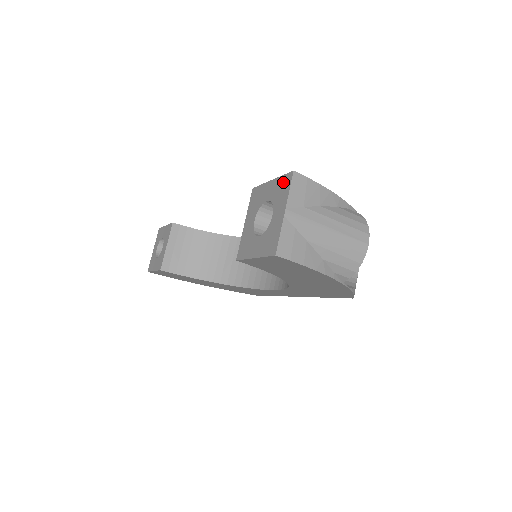
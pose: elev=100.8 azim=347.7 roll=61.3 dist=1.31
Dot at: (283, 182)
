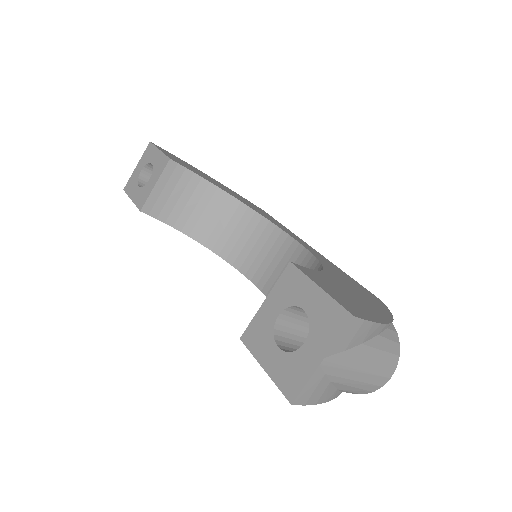
Dot at: (334, 314)
